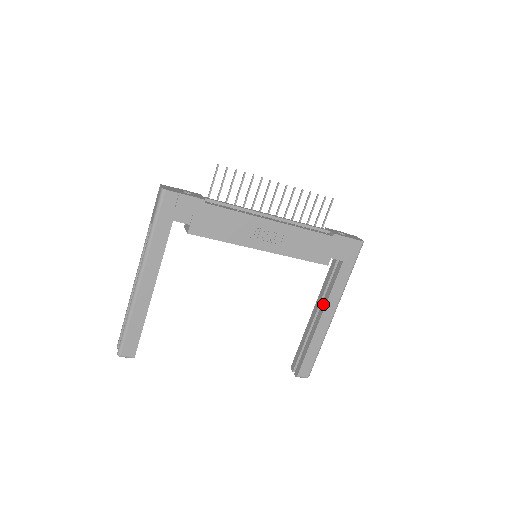
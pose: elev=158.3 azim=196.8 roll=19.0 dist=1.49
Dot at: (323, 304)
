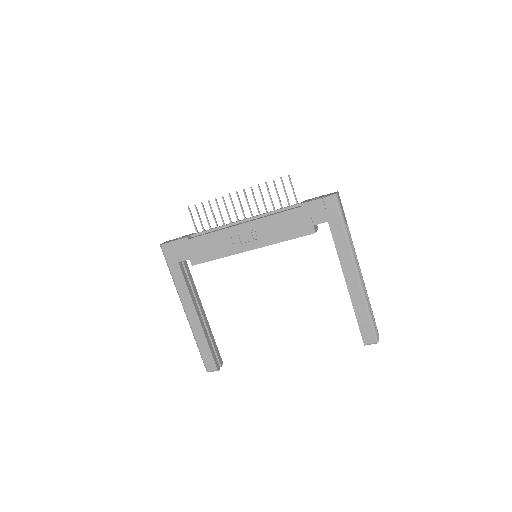
Dot at: occluded
